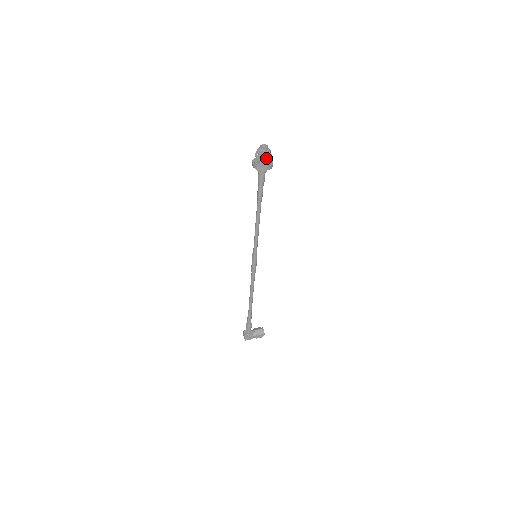
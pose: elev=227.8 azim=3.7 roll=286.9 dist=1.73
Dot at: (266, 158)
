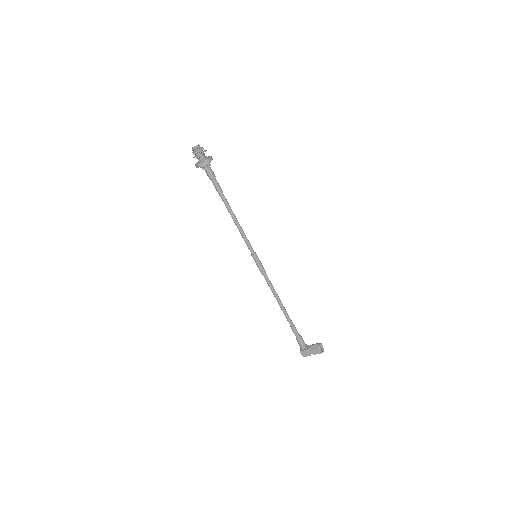
Dot at: (197, 155)
